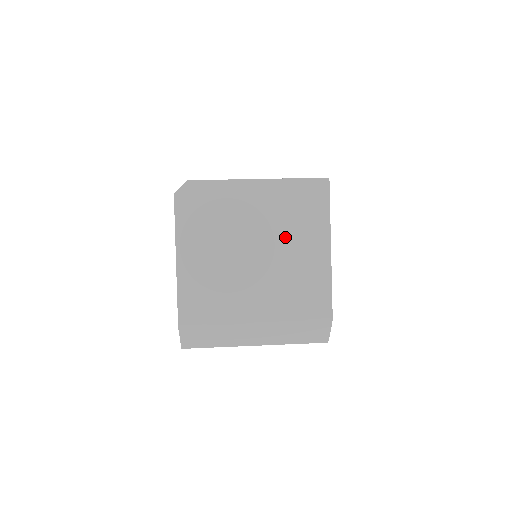
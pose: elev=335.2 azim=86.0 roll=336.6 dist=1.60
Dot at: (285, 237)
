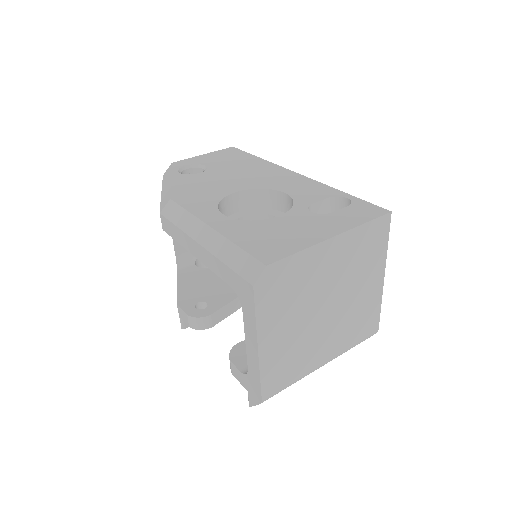
Dot at: (352, 283)
